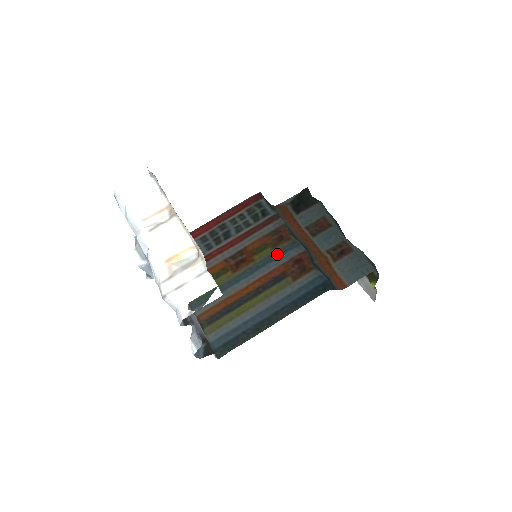
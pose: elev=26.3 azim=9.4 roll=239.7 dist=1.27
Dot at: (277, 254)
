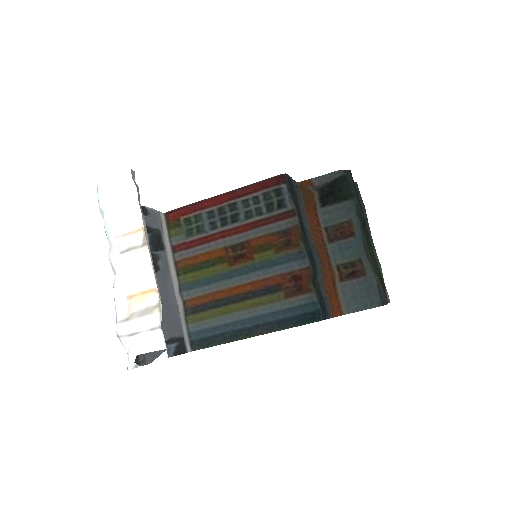
Dot at: (278, 260)
